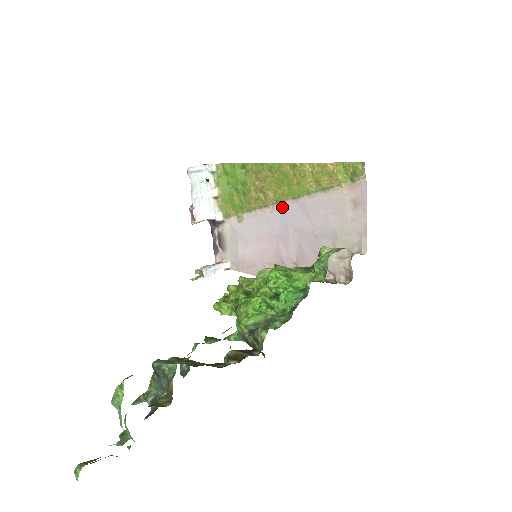
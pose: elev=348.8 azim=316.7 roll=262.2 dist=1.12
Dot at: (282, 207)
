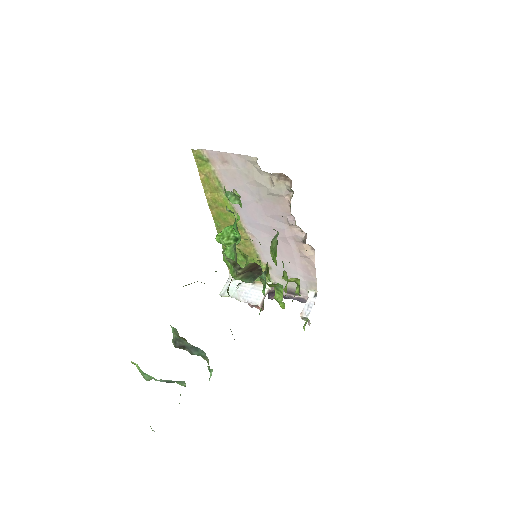
Dot at: (246, 225)
